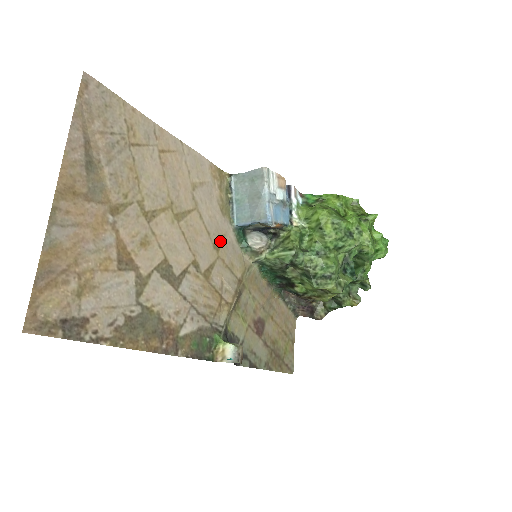
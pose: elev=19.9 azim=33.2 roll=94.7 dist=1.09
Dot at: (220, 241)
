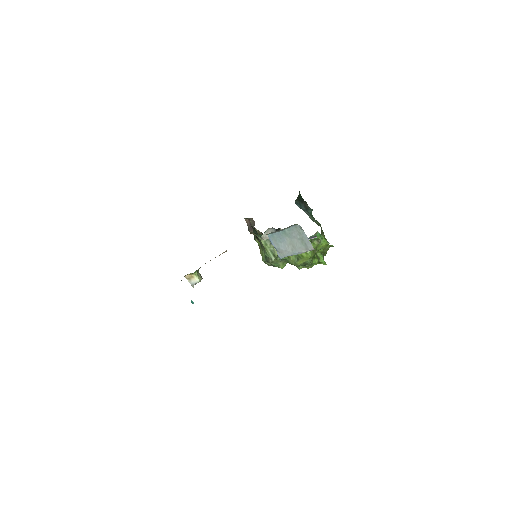
Dot at: occluded
